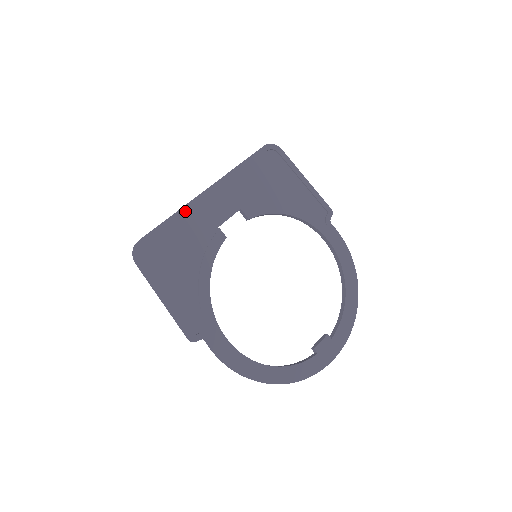
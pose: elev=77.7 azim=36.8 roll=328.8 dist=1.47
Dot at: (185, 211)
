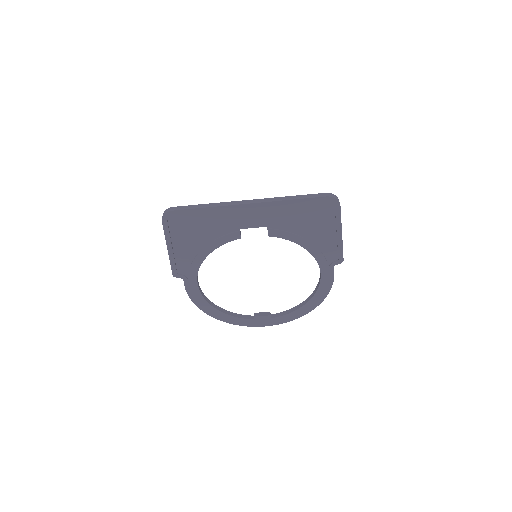
Dot at: (220, 209)
